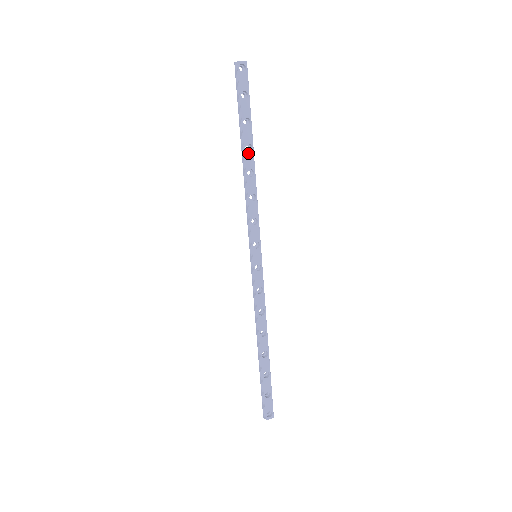
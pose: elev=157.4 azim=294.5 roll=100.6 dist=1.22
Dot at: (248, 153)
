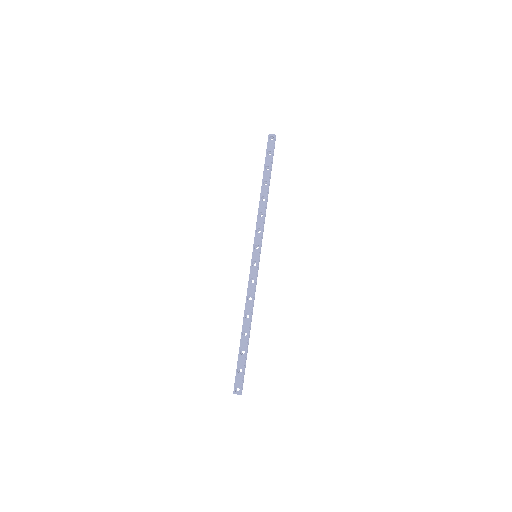
Dot at: (264, 186)
